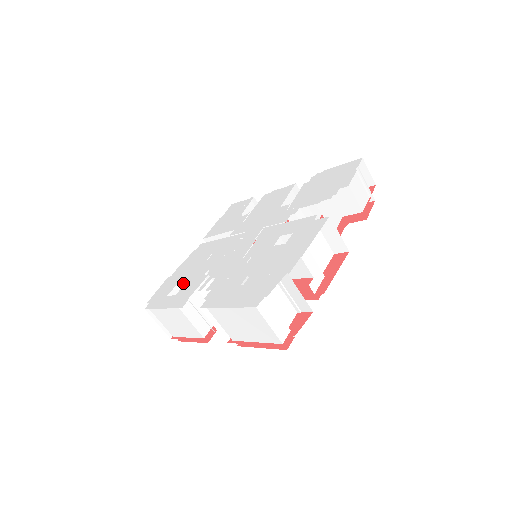
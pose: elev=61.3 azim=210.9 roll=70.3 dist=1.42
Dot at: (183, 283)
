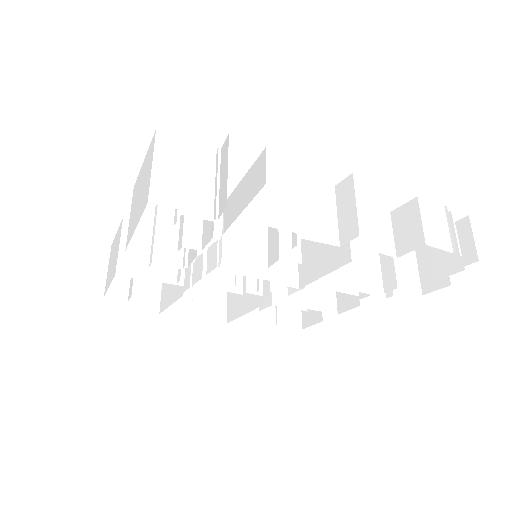
Dot at: occluded
